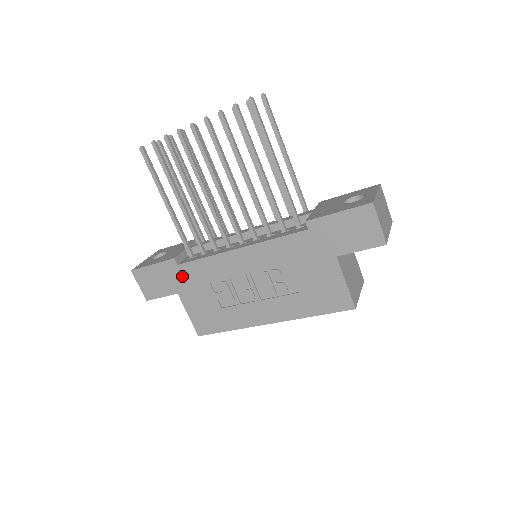
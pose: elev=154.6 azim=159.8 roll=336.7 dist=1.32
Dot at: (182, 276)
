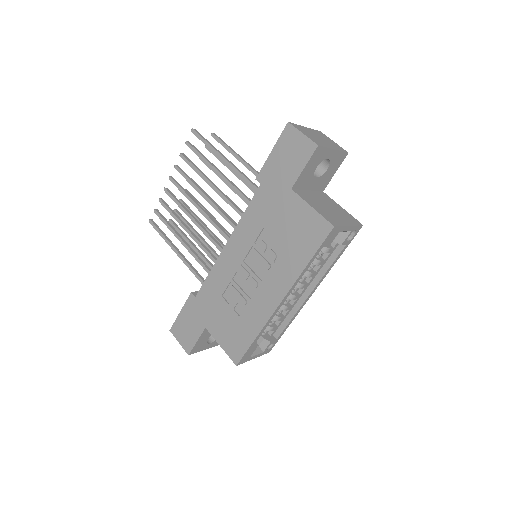
Dot at: (202, 306)
